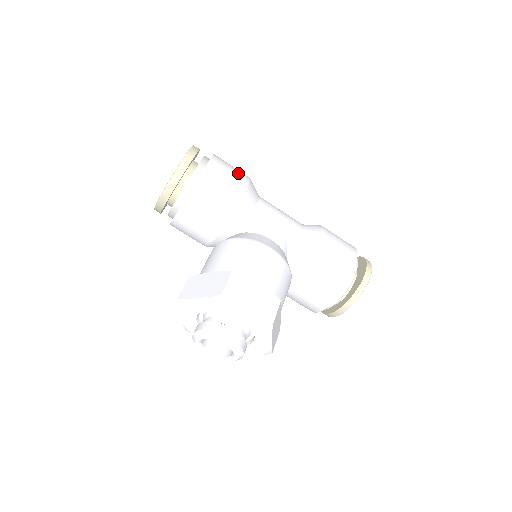
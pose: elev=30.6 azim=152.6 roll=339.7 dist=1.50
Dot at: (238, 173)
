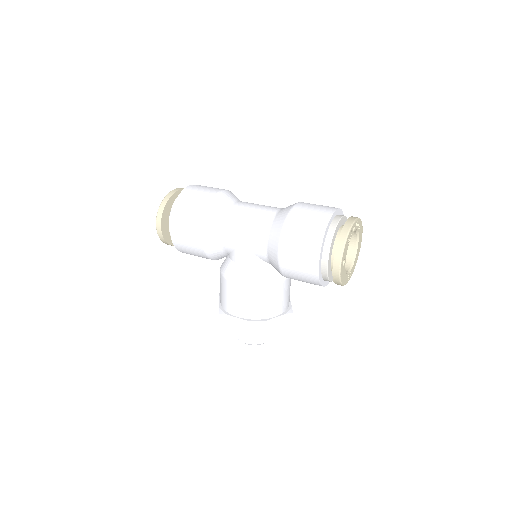
Dot at: (193, 220)
